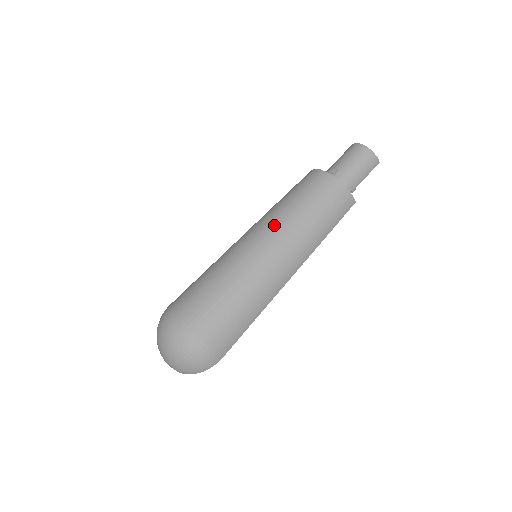
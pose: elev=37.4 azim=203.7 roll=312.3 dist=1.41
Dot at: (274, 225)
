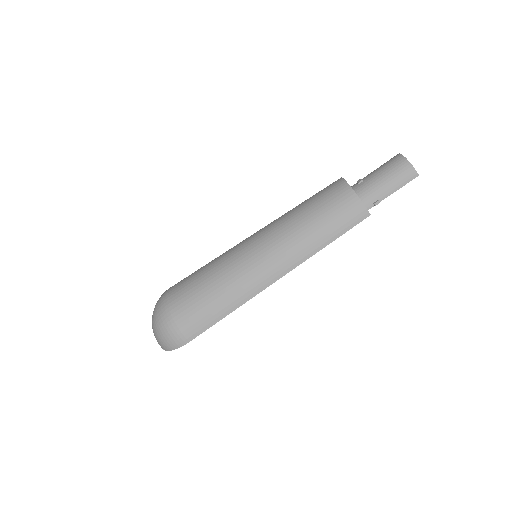
Dot at: (273, 226)
